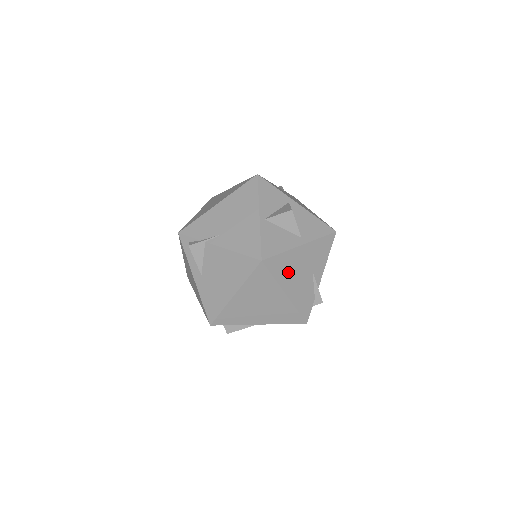
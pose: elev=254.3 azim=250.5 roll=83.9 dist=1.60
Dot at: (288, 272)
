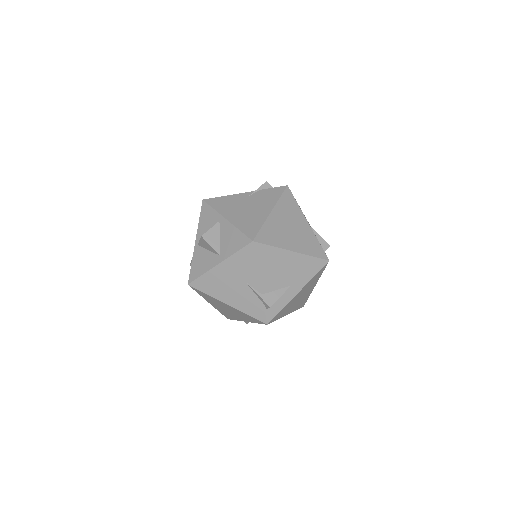
Dot at: (218, 287)
